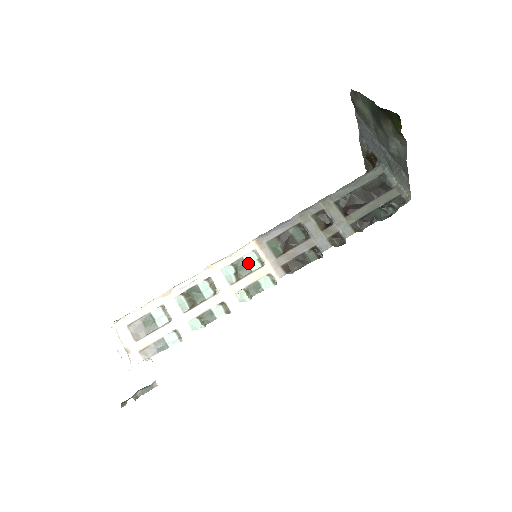
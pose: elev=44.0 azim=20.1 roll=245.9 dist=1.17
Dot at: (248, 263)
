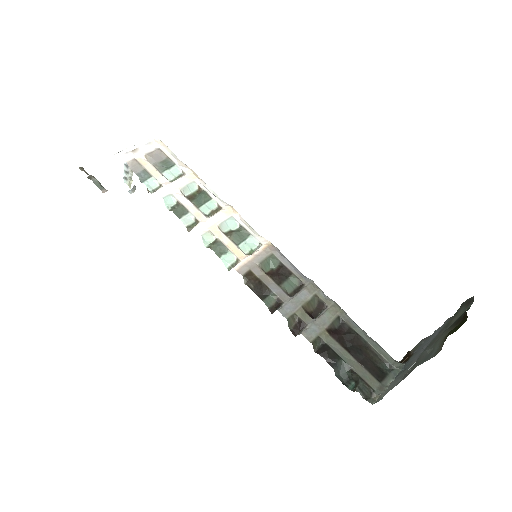
Dot at: (246, 241)
